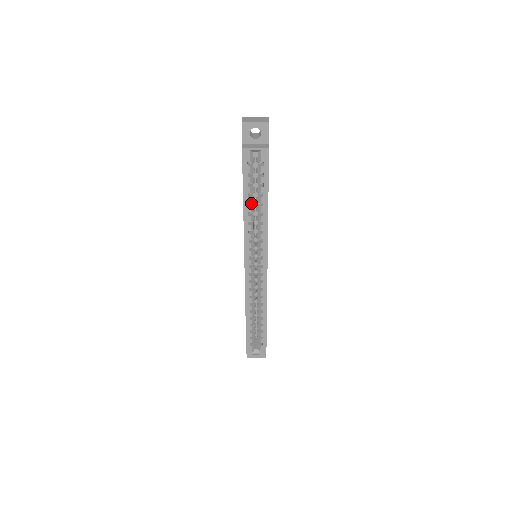
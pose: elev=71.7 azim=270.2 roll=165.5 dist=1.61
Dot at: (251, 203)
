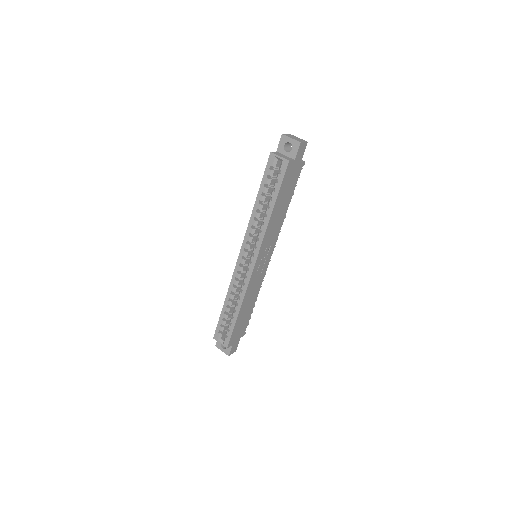
Dot at: (263, 203)
